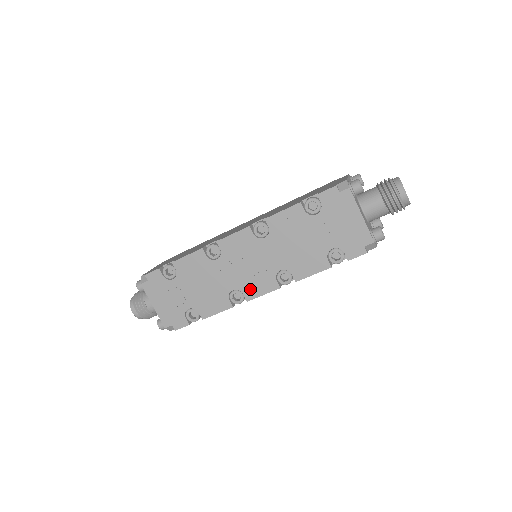
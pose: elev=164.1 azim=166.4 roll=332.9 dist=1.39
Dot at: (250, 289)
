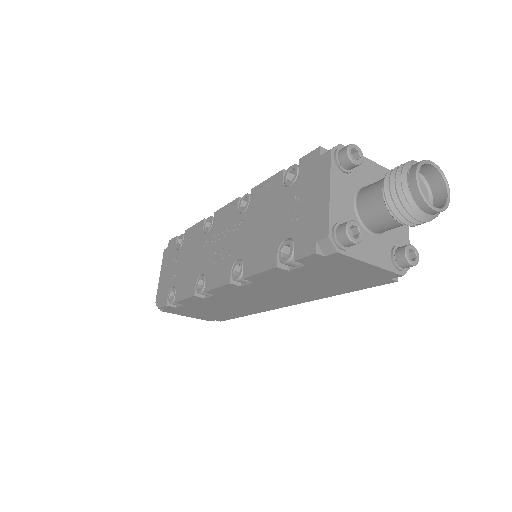
Dot at: (211, 277)
